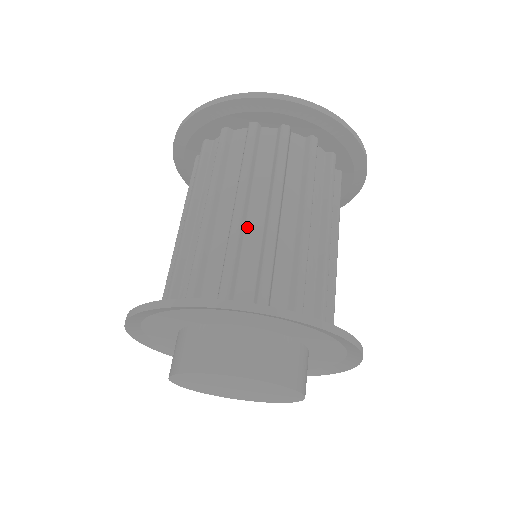
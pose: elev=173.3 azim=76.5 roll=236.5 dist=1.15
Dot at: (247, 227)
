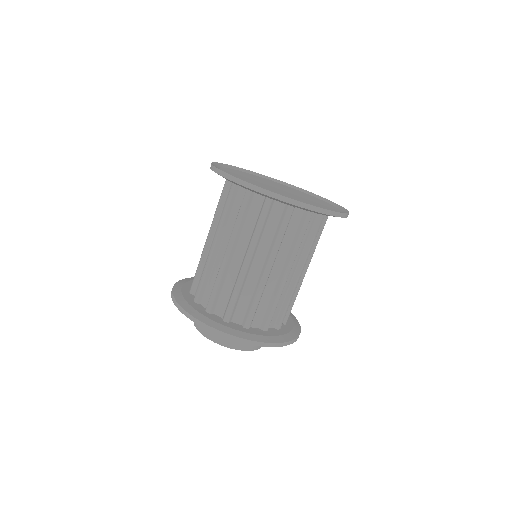
Dot at: (216, 258)
